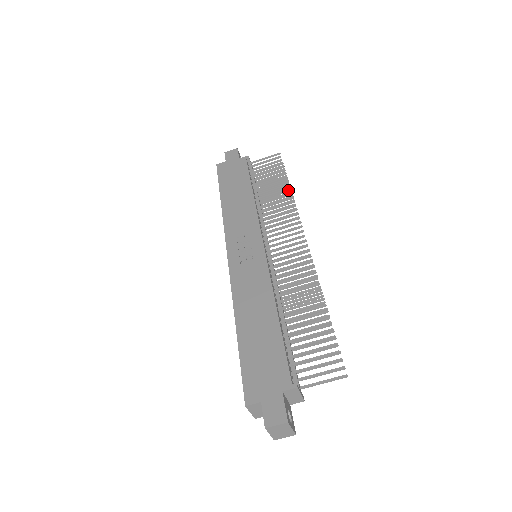
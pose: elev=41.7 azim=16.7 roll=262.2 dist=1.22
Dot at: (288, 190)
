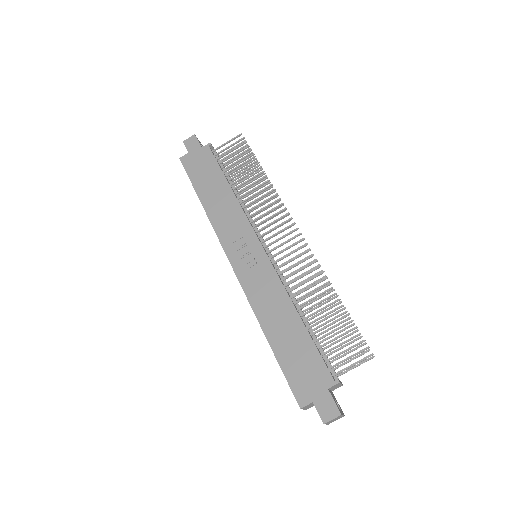
Dot at: (262, 174)
